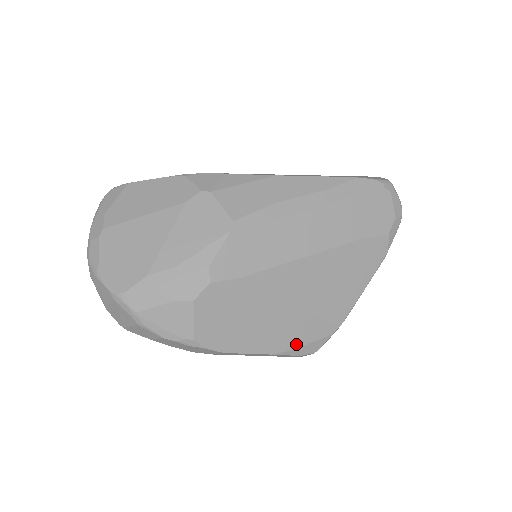
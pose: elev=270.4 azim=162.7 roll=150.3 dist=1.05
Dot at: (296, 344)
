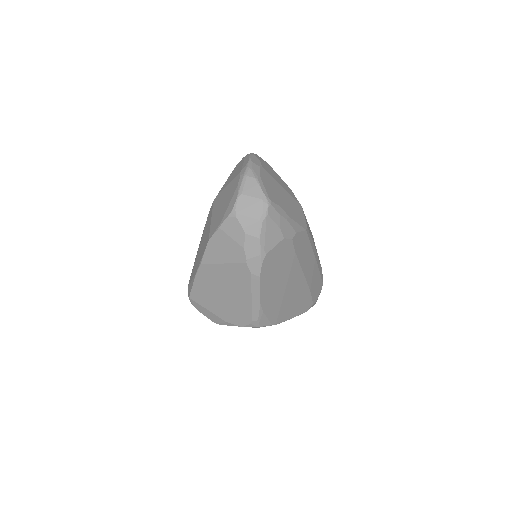
Dot at: (266, 311)
